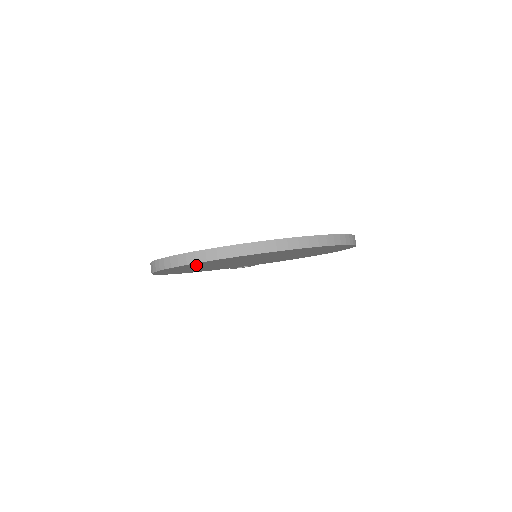
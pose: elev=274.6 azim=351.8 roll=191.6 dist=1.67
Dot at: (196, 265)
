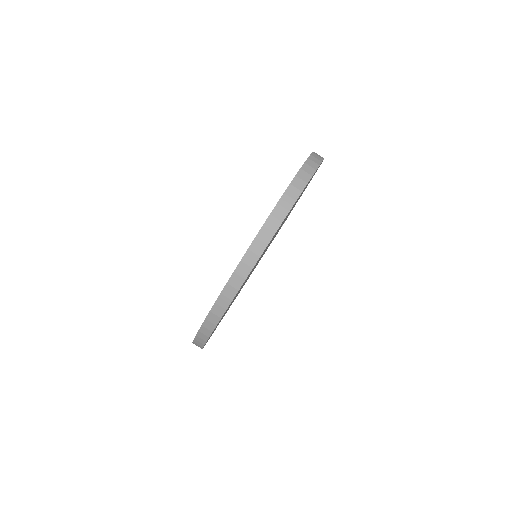
Dot at: occluded
